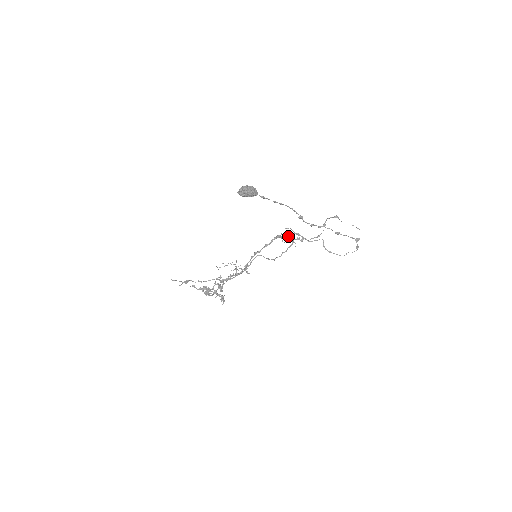
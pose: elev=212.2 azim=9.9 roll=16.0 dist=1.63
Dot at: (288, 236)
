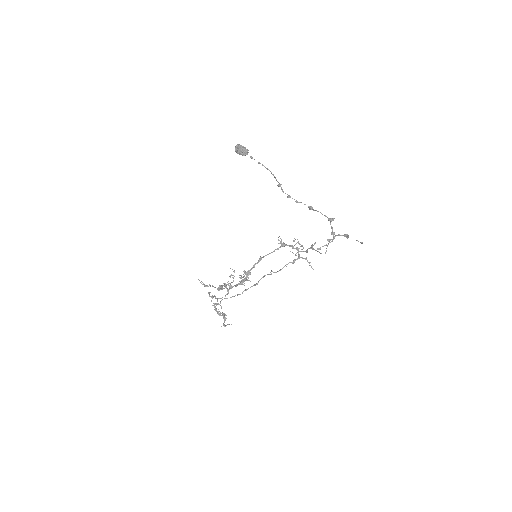
Dot at: (293, 246)
